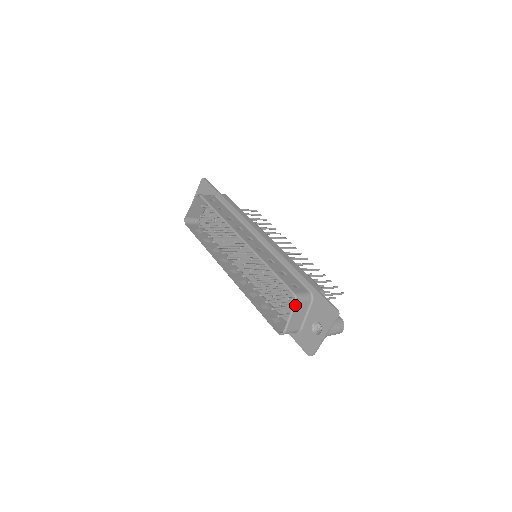
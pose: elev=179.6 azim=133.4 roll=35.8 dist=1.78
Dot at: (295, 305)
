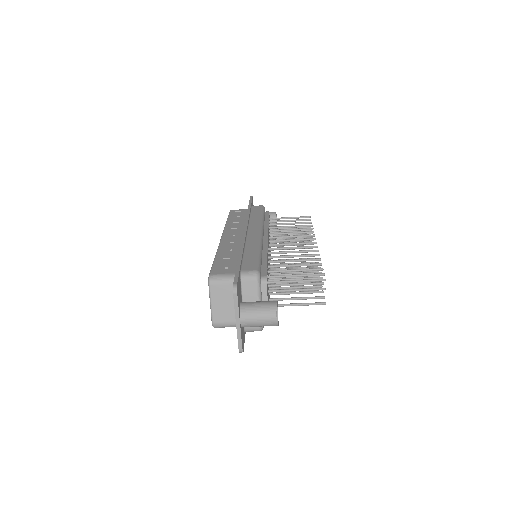
Dot at: (210, 288)
